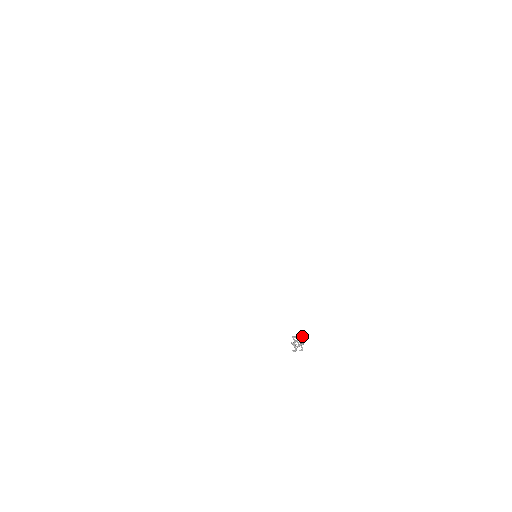
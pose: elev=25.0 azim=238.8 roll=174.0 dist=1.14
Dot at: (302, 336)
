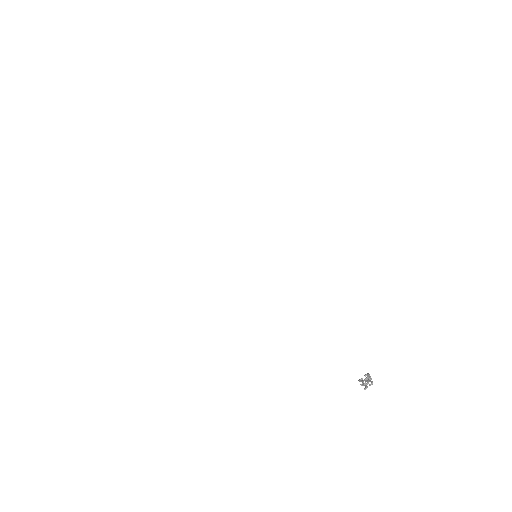
Dot at: (367, 373)
